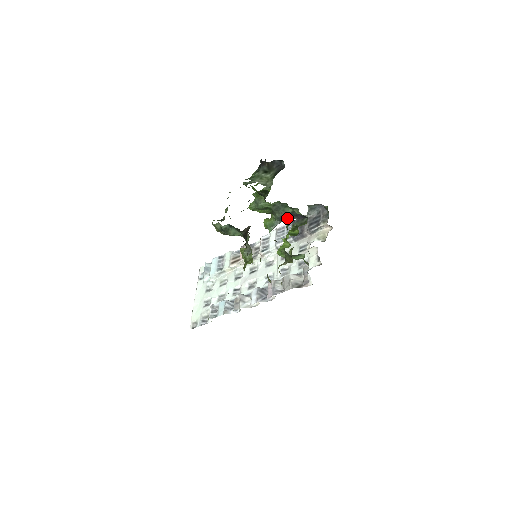
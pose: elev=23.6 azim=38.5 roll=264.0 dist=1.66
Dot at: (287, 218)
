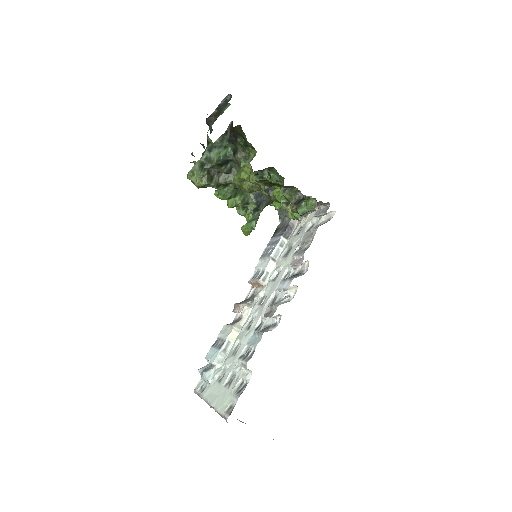
Dot at: (263, 198)
